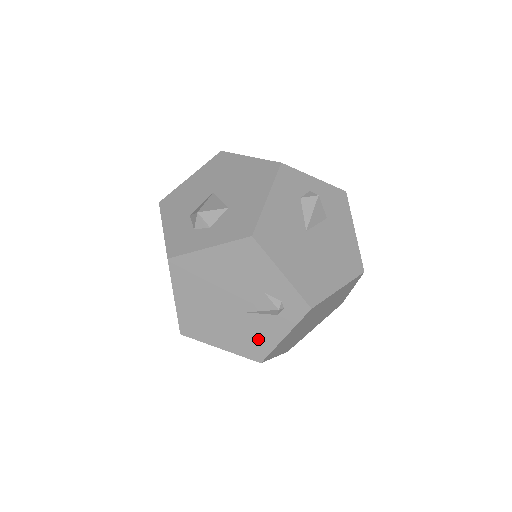
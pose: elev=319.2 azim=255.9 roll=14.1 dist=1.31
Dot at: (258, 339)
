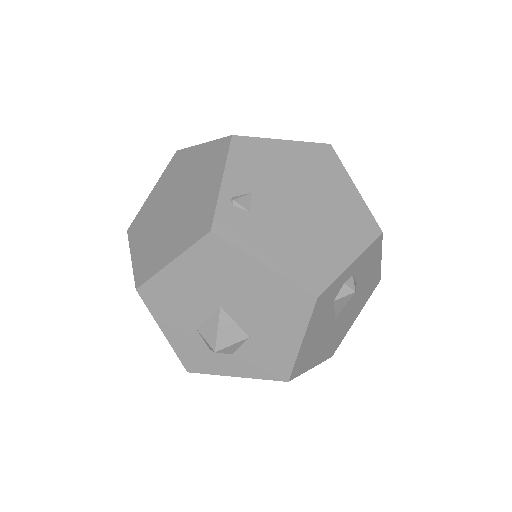
Dot at: occluded
